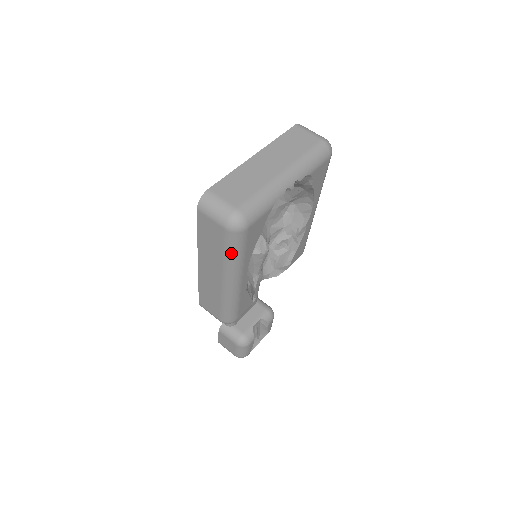
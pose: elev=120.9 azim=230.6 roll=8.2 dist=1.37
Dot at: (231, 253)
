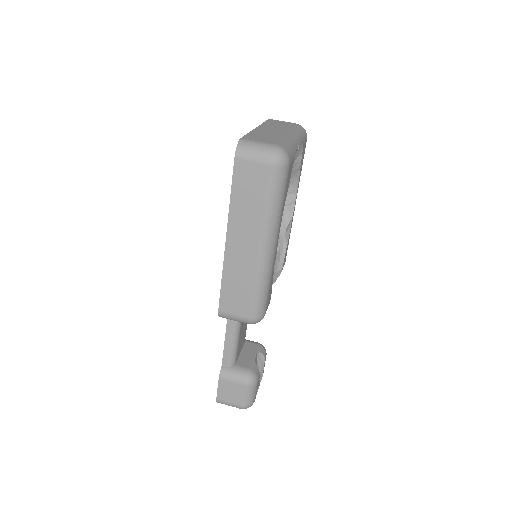
Dot at: (274, 198)
